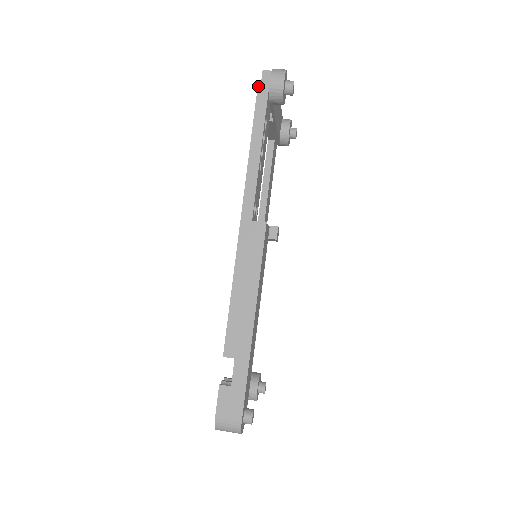
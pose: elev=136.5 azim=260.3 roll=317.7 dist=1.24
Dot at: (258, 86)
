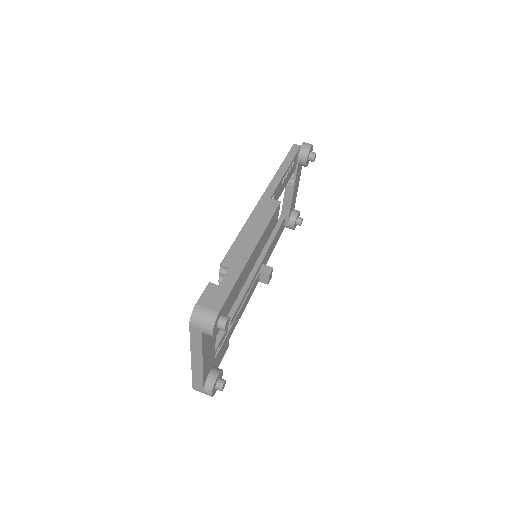
Dot at: (294, 144)
